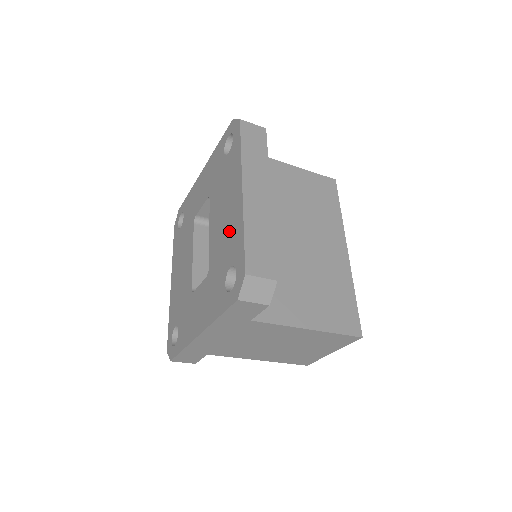
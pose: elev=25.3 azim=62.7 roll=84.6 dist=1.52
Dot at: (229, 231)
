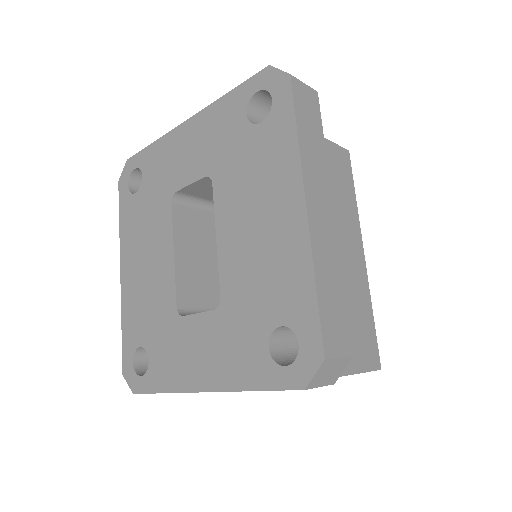
Dot at: (273, 264)
